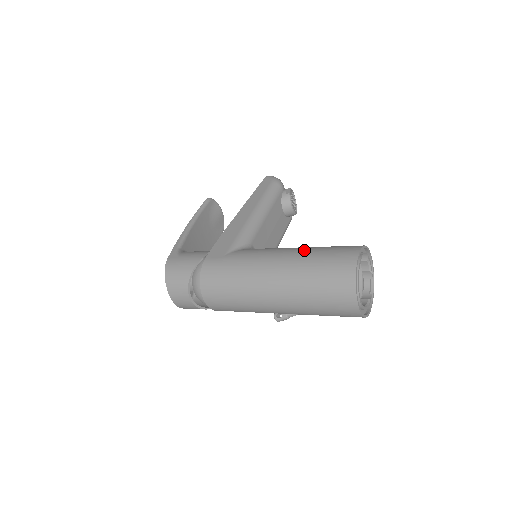
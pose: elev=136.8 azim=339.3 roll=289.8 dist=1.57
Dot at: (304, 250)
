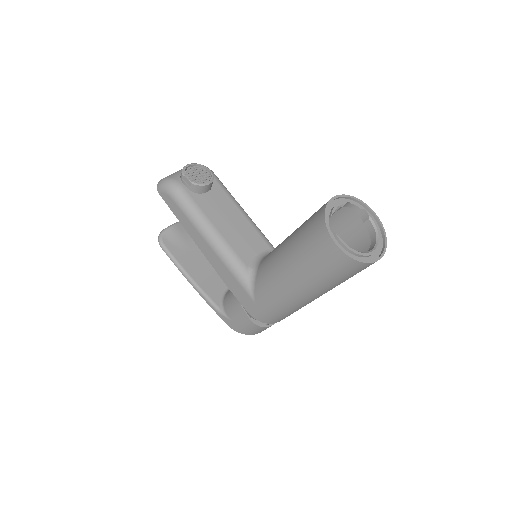
Dot at: (295, 265)
